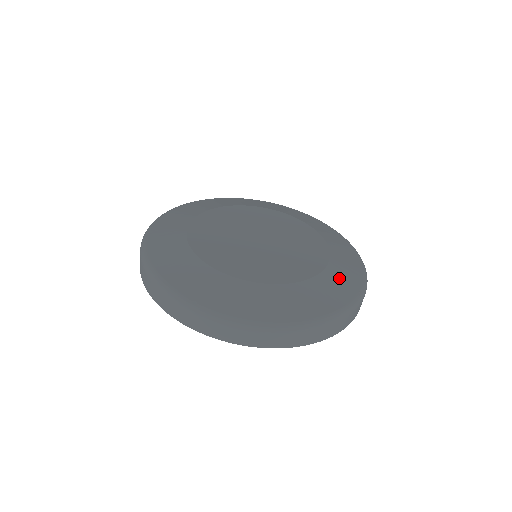
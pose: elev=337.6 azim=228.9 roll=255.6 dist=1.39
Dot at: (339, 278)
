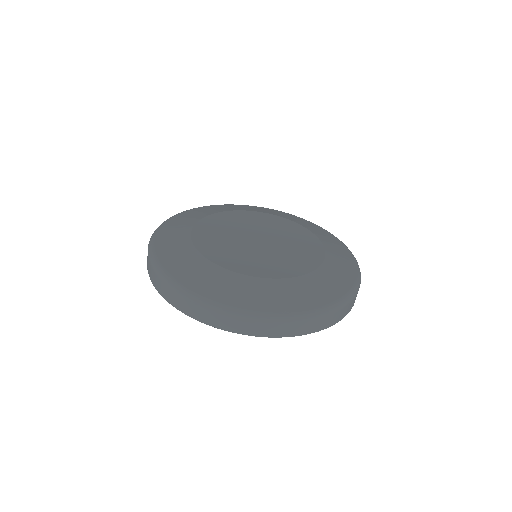
Dot at: (278, 292)
